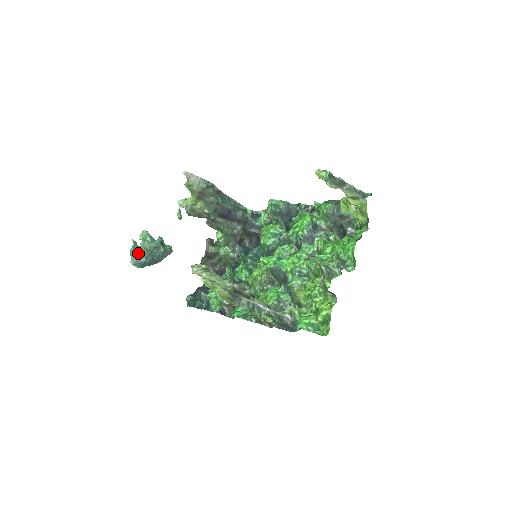
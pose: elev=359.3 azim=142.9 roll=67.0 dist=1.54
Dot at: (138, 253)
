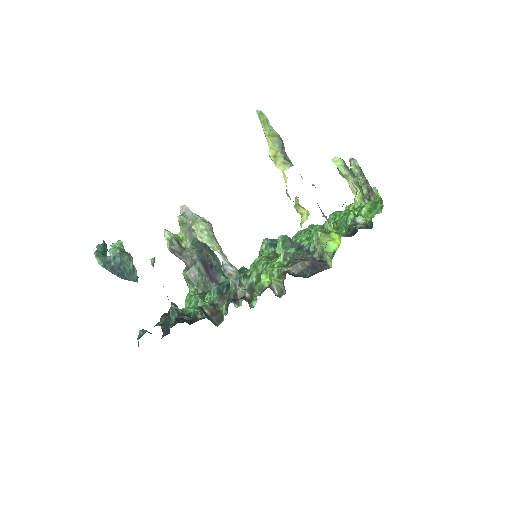
Dot at: (105, 252)
